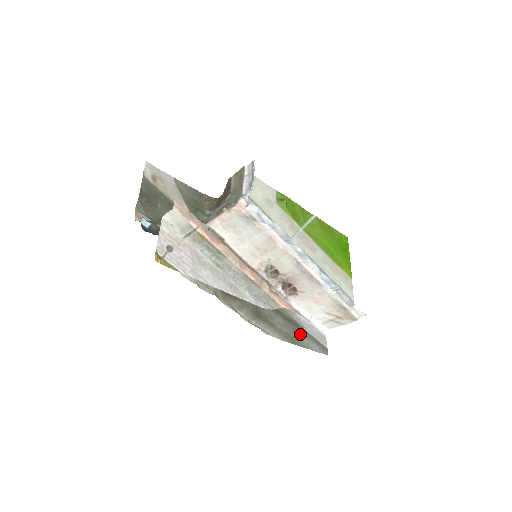
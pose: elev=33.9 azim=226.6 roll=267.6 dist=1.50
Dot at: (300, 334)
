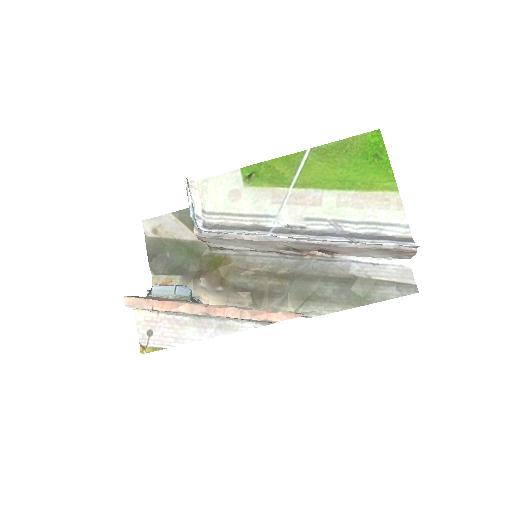
Dot at: (368, 288)
